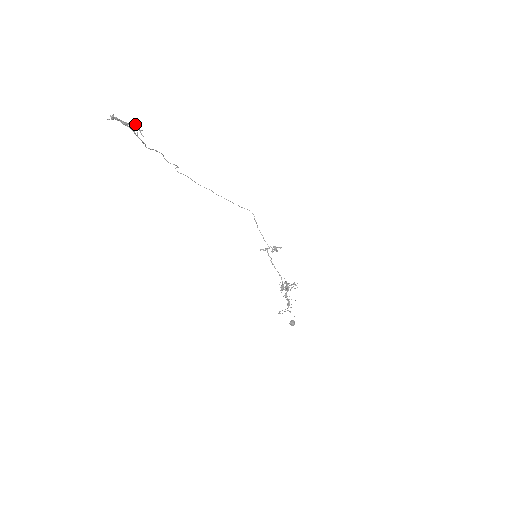
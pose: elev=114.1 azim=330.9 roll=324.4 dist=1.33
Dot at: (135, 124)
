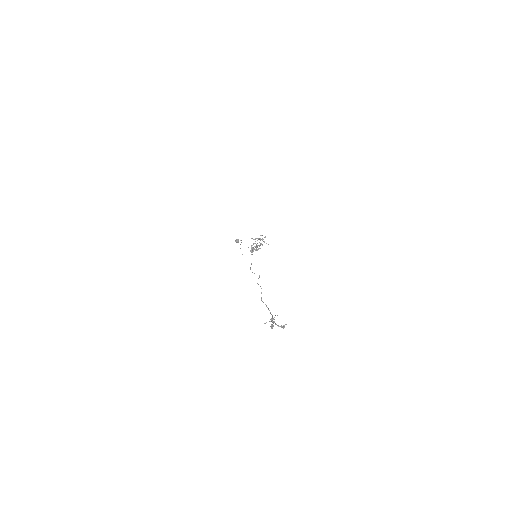
Dot at: (277, 315)
